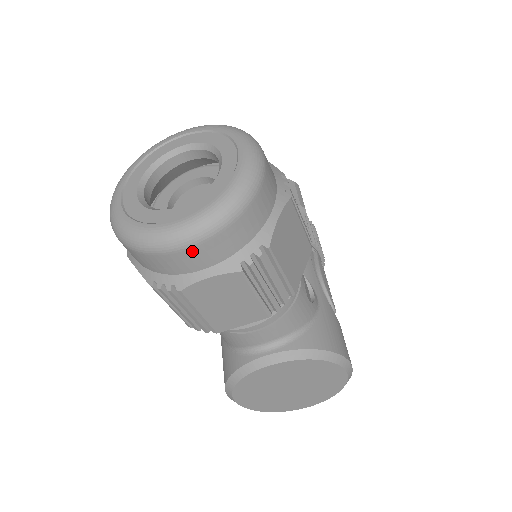
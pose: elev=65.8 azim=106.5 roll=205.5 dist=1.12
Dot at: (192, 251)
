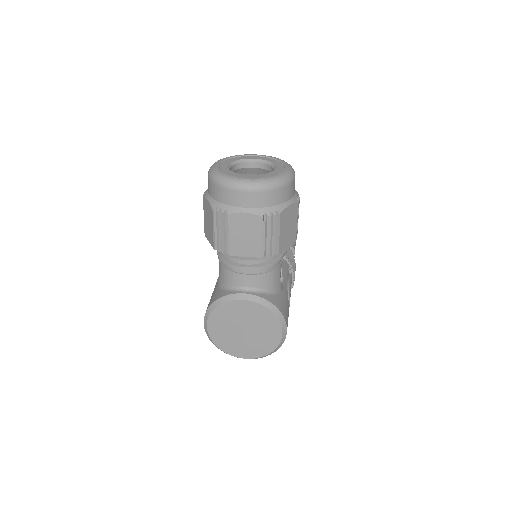
Dot at: (246, 194)
